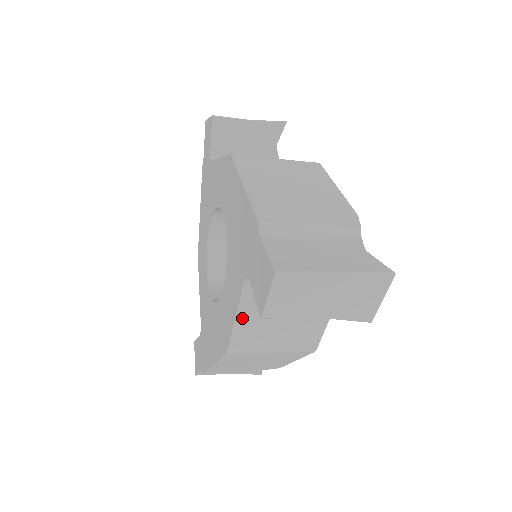
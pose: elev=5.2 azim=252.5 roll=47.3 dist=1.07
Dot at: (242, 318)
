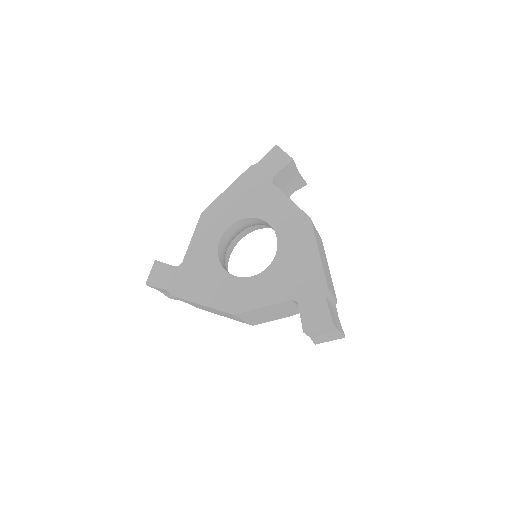
Dot at: (264, 308)
